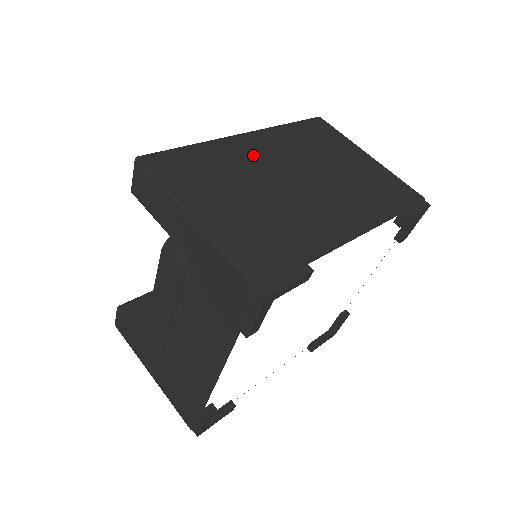
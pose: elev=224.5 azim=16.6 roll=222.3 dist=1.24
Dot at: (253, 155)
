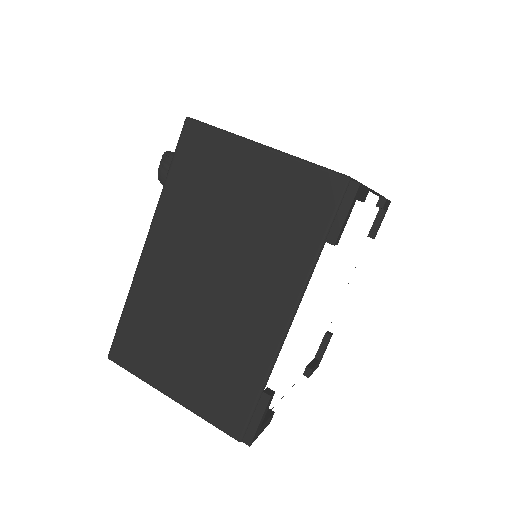
Dot at: (166, 276)
